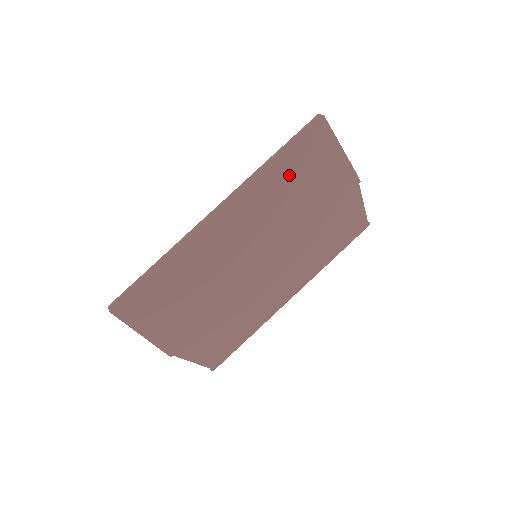
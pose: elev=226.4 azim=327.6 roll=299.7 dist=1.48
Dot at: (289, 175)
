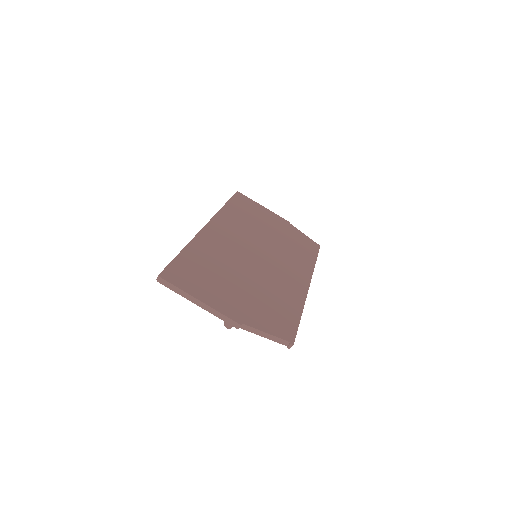
Dot at: (241, 213)
